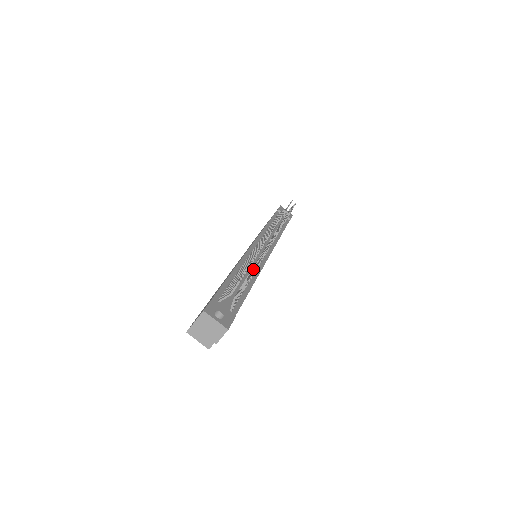
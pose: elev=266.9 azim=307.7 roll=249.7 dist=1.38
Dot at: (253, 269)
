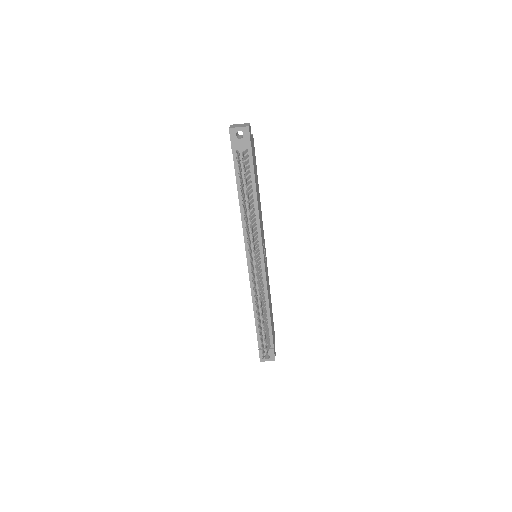
Dot at: occluded
